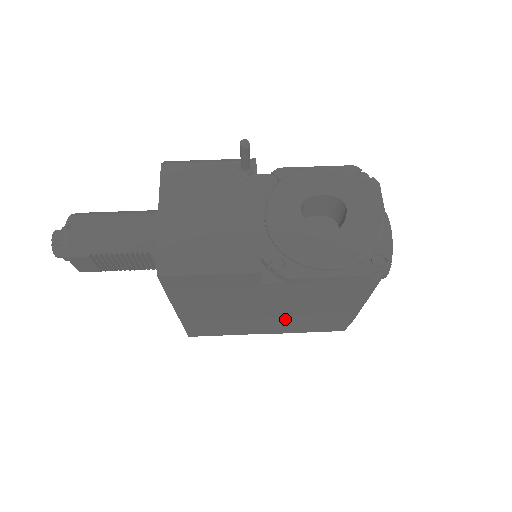
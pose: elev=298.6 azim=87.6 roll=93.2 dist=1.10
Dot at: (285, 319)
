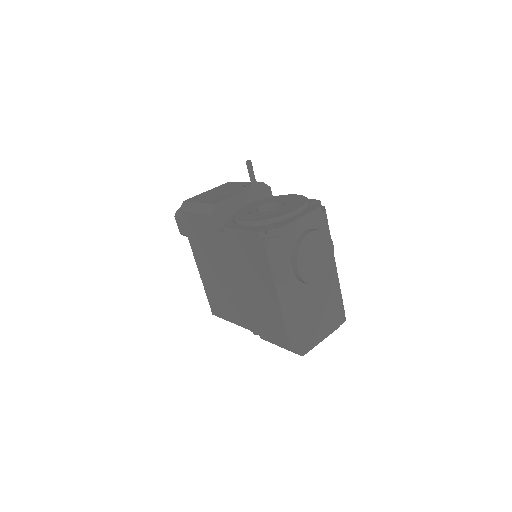
Dot at: (247, 301)
